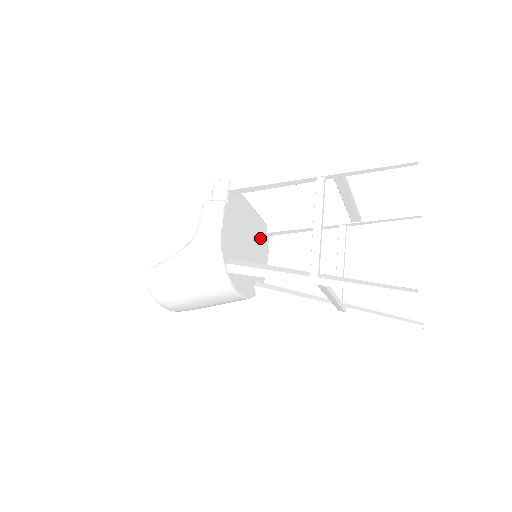
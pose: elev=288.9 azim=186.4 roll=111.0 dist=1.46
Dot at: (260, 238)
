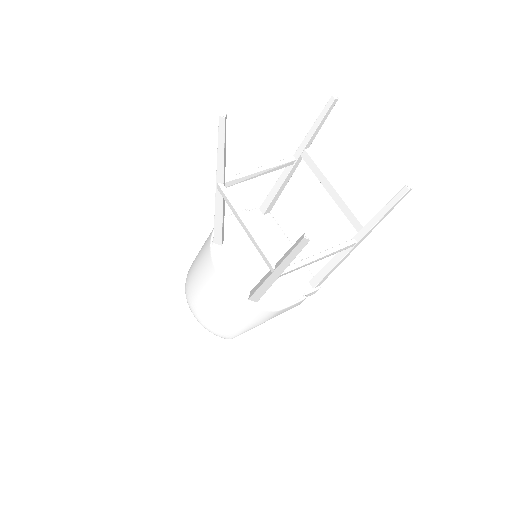
Dot at: (292, 274)
